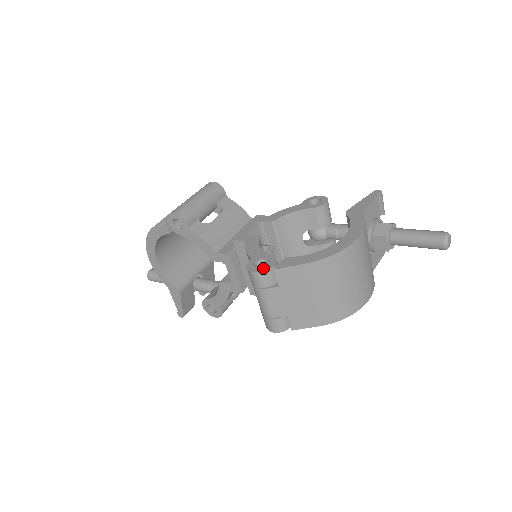
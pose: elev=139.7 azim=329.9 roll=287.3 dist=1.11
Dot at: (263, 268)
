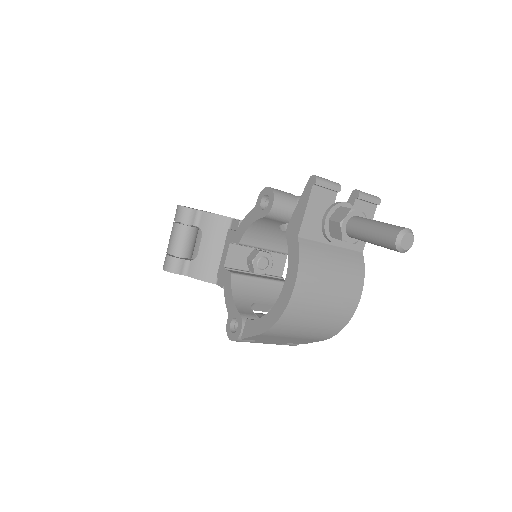
Dot at: (234, 335)
